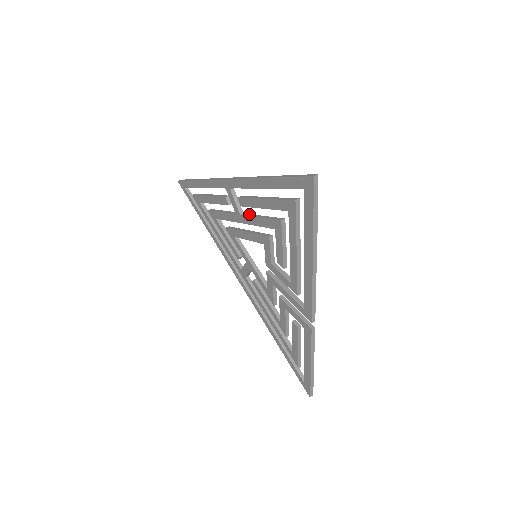
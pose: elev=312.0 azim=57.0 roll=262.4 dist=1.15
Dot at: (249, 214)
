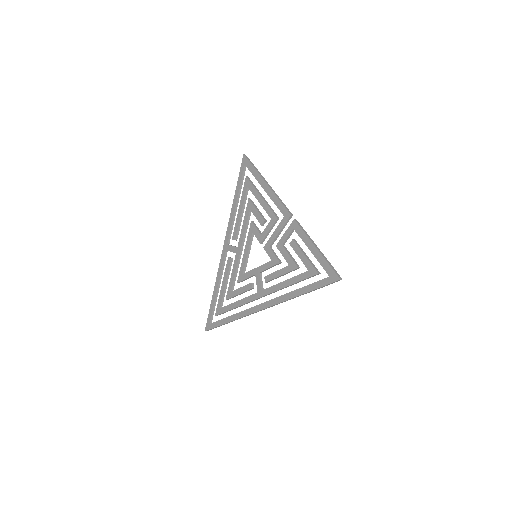
Dot at: (241, 238)
